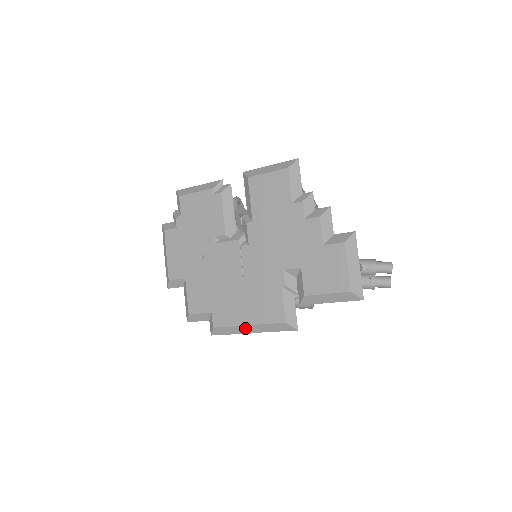
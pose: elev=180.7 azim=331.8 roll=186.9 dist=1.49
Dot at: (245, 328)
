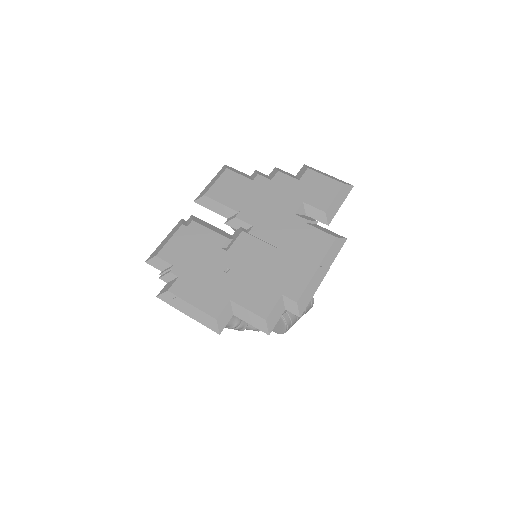
Dot at: (318, 275)
